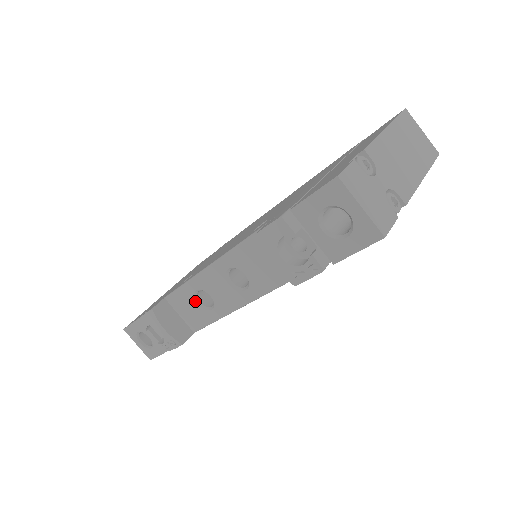
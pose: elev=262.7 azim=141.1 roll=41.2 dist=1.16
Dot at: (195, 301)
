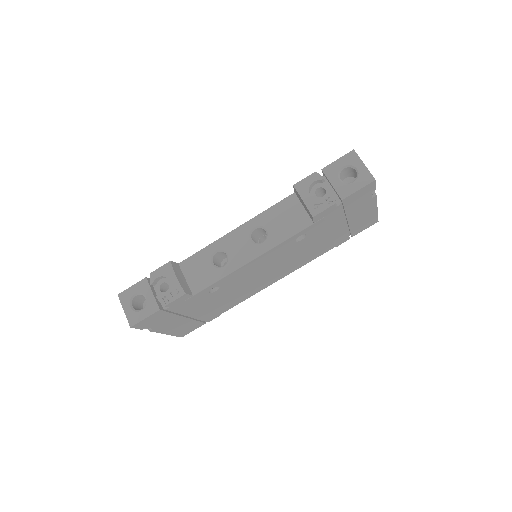
Dot at: (210, 261)
